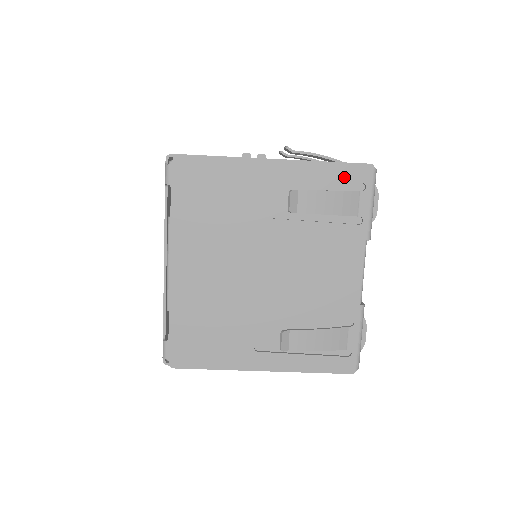
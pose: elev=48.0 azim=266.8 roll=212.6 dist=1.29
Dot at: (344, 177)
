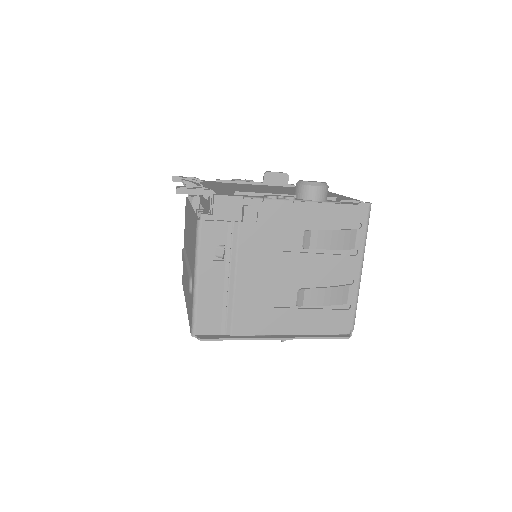
Dot at: occluded
